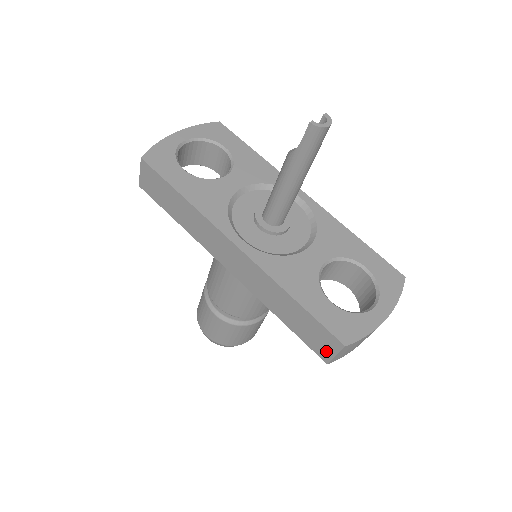
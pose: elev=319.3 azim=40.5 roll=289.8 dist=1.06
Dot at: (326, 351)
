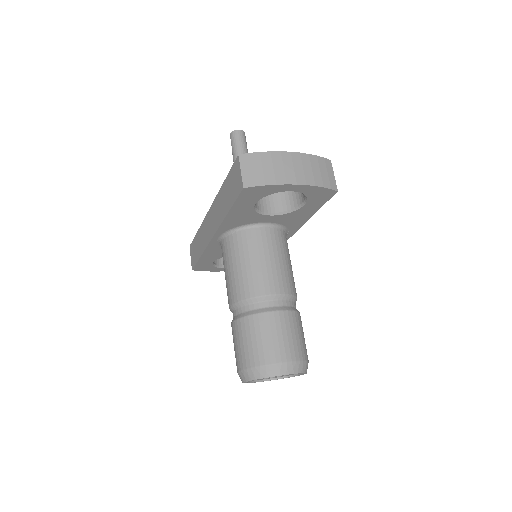
Dot at: (239, 180)
